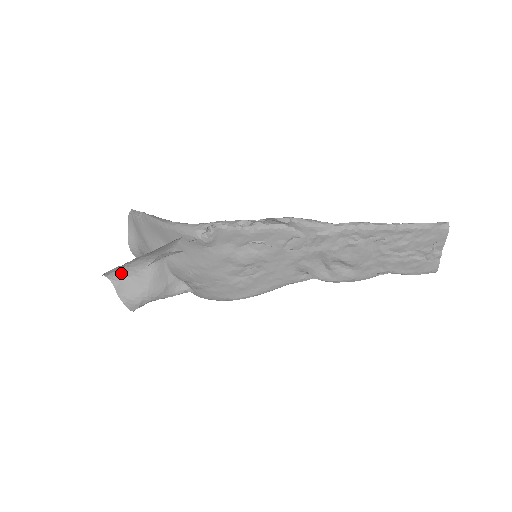
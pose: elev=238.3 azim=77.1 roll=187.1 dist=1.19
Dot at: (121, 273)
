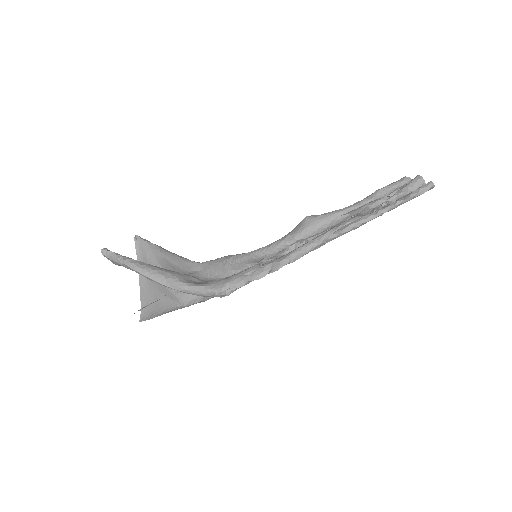
Dot at: occluded
